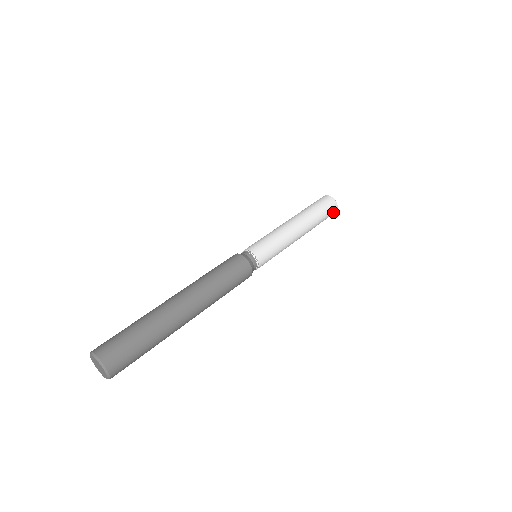
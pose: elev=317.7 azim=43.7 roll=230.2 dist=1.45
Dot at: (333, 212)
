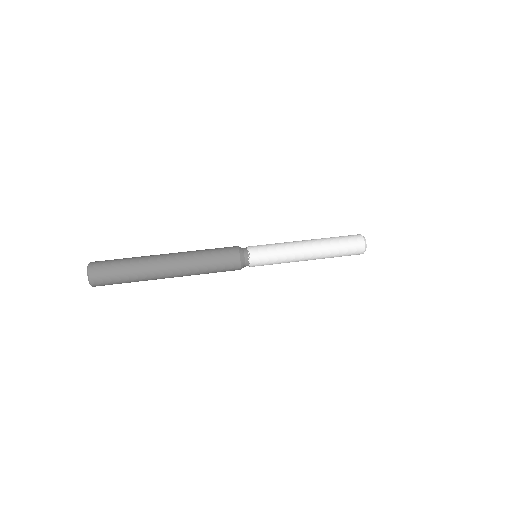
Dot at: (356, 254)
